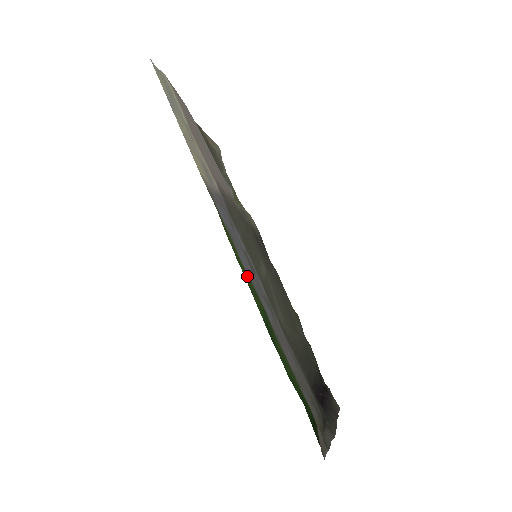
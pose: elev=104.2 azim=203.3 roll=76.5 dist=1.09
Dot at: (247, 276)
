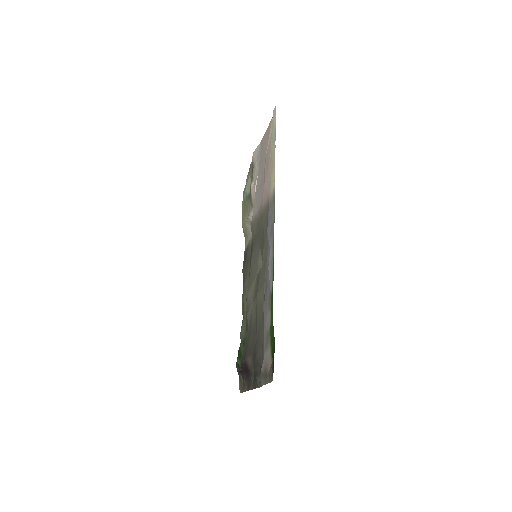
Dot at: occluded
